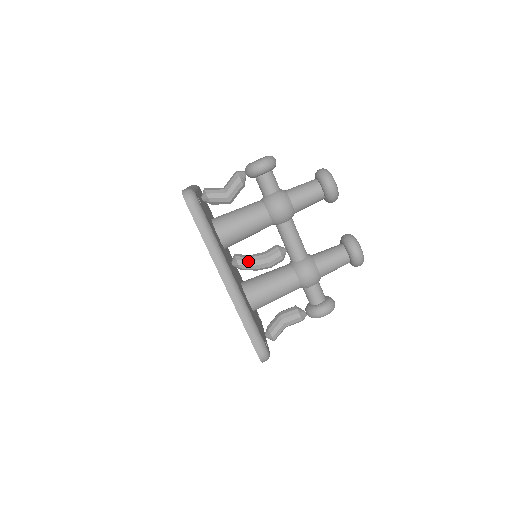
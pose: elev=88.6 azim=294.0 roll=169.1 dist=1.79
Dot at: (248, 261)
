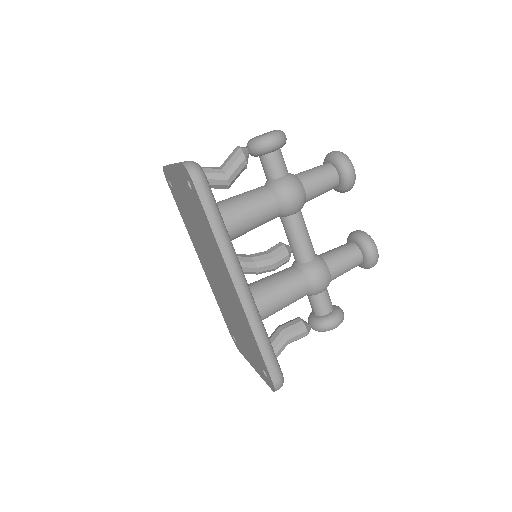
Dot at: (249, 262)
